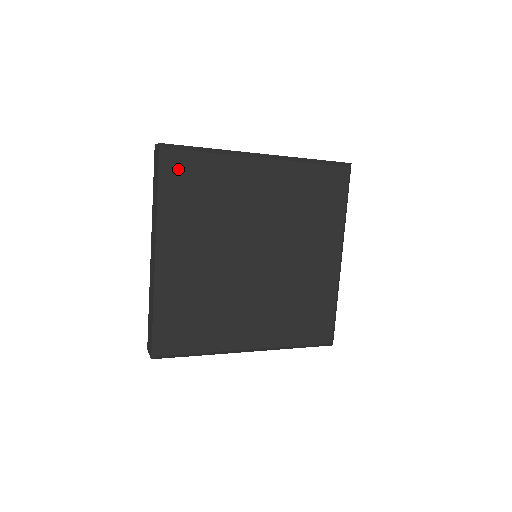
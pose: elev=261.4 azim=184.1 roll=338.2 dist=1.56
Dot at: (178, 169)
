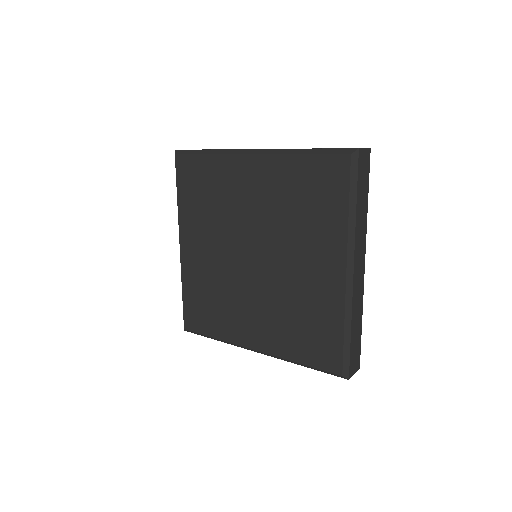
Dot at: (184, 171)
